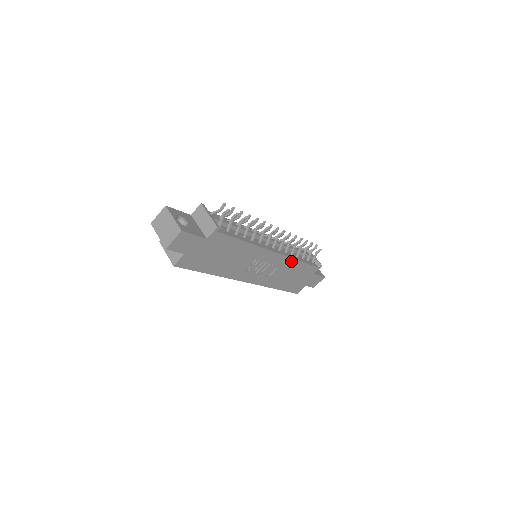
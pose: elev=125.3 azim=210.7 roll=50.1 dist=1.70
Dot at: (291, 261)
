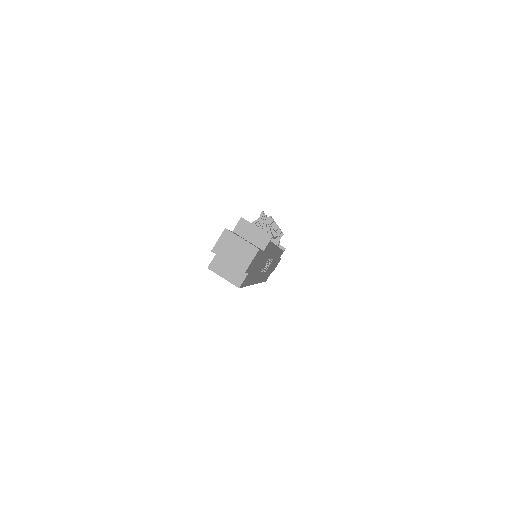
Dot at: (278, 252)
